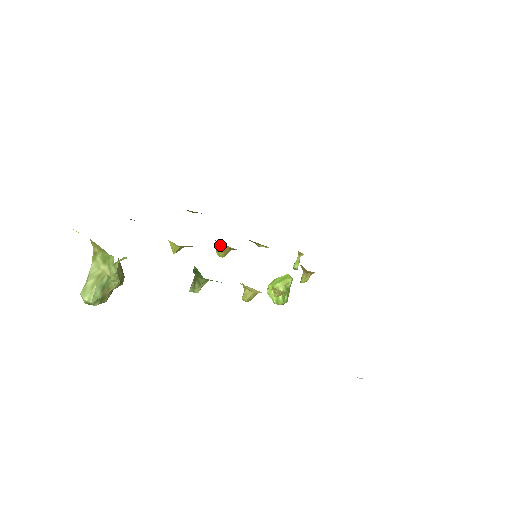
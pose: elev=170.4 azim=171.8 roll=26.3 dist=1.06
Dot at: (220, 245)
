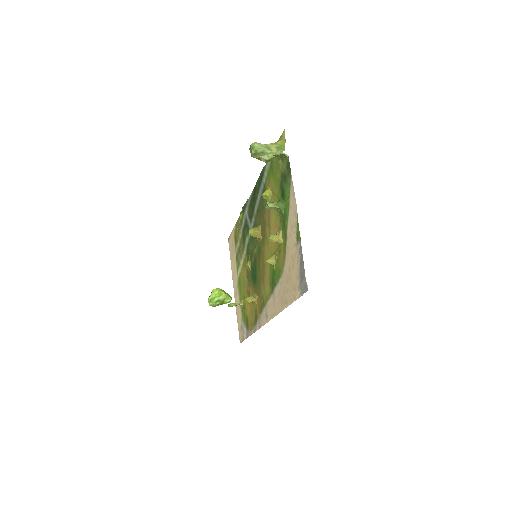
Dot at: (258, 228)
